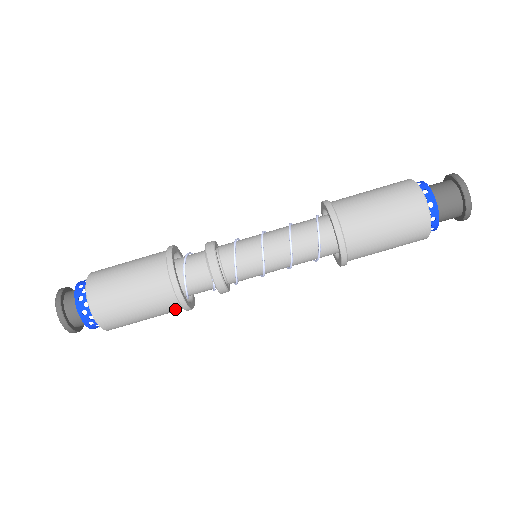
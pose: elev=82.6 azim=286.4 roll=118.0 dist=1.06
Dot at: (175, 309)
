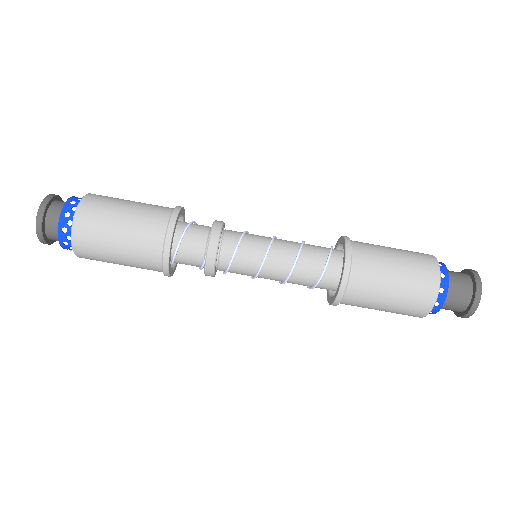
Dot at: (155, 269)
